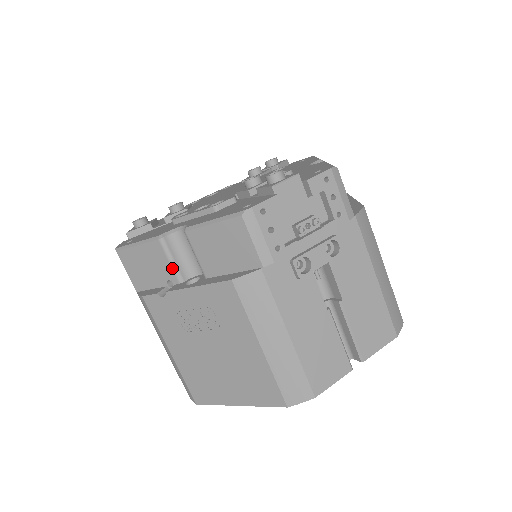
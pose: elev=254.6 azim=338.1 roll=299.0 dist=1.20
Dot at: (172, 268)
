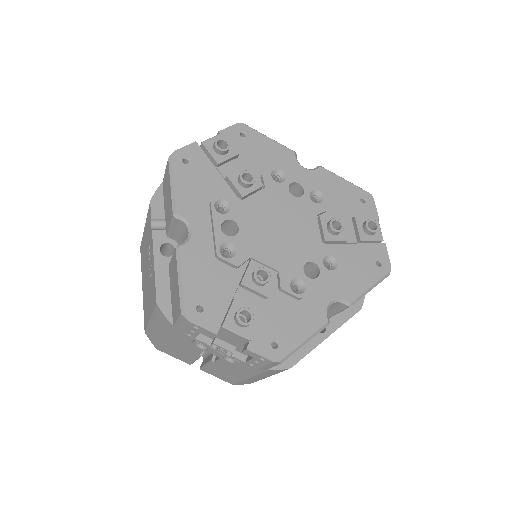
Dot at: (169, 228)
